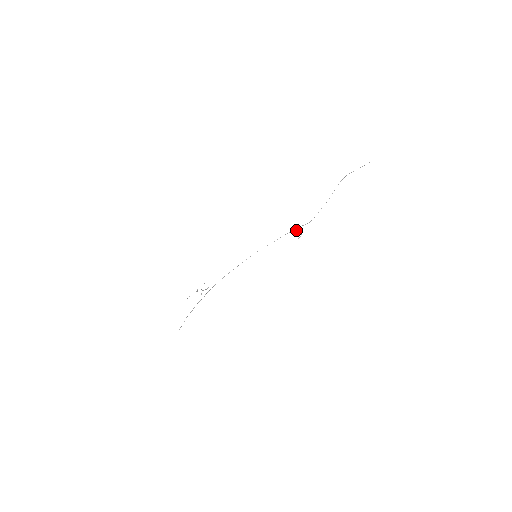
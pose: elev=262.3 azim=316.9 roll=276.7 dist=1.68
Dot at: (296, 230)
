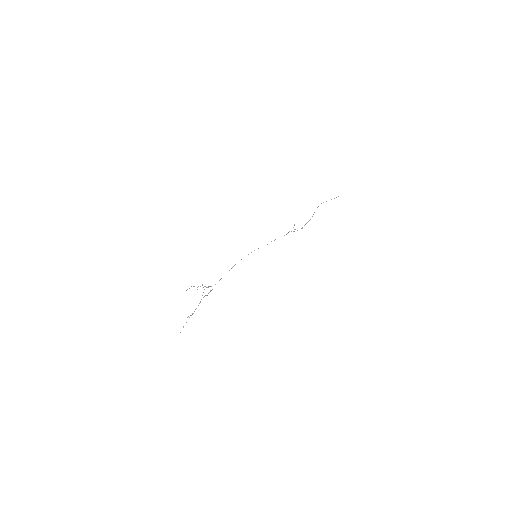
Dot at: occluded
